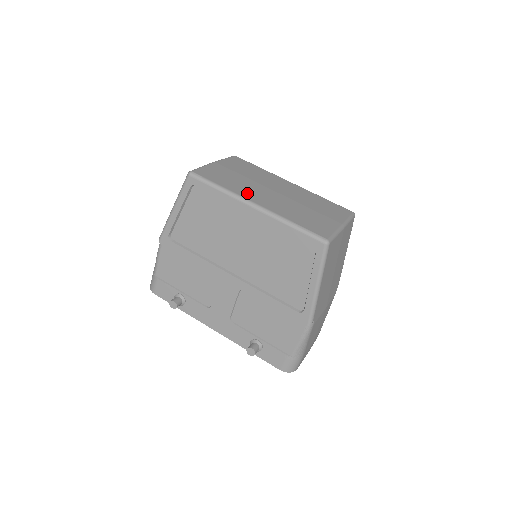
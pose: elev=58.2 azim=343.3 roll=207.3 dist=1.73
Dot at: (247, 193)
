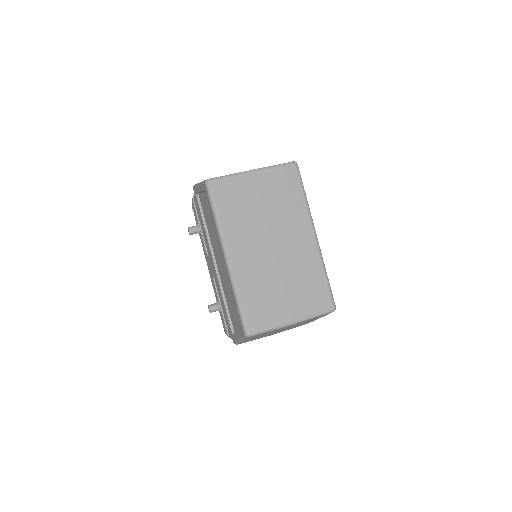
Dot at: (235, 238)
